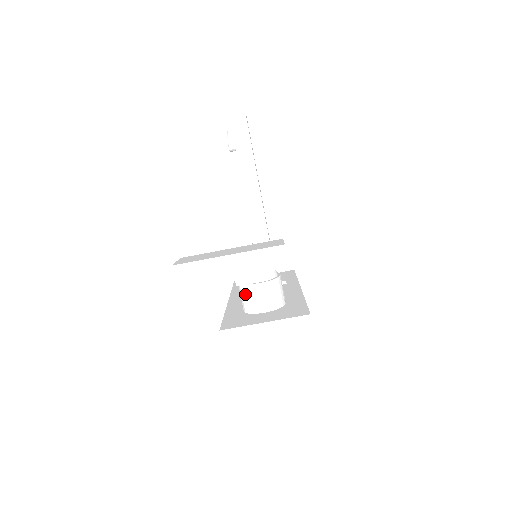
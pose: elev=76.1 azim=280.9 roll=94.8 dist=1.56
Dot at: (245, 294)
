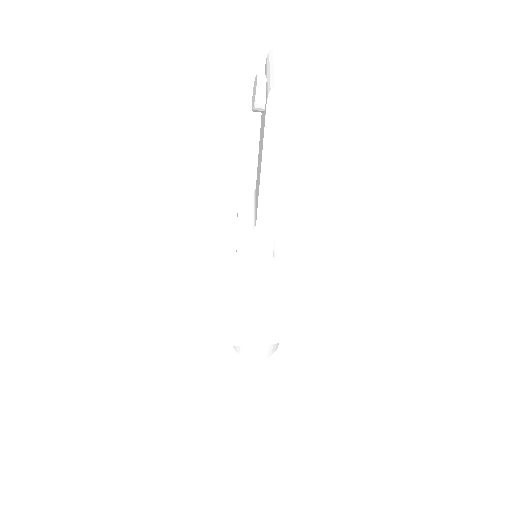
Dot at: occluded
